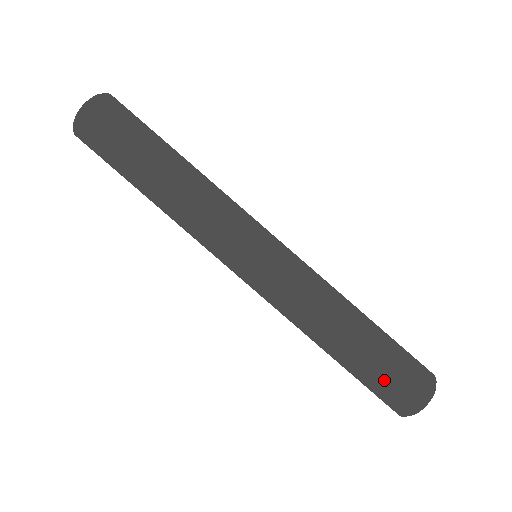
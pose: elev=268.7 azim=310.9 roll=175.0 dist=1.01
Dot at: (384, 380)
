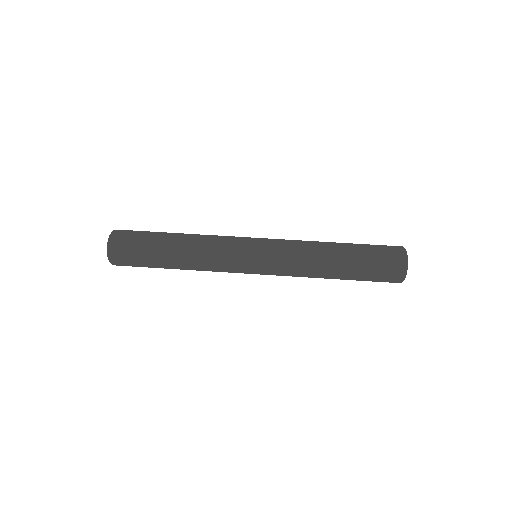
Dot at: (373, 274)
